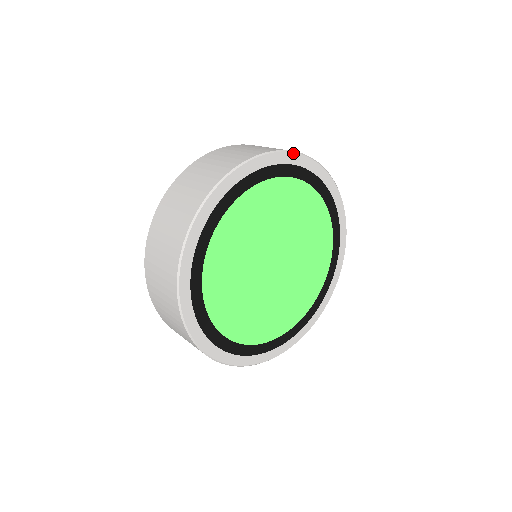
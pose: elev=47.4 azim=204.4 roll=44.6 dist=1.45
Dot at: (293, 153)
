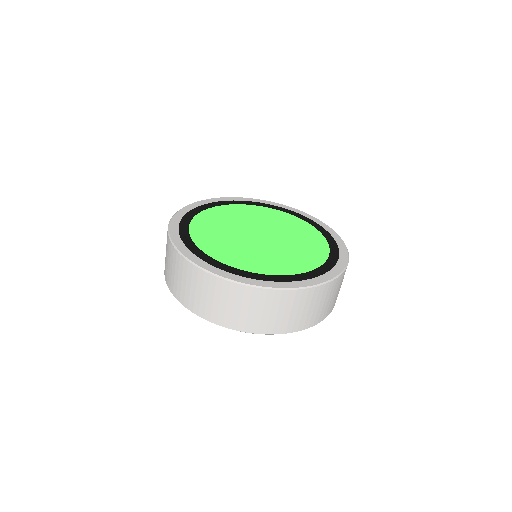
Dot at: (211, 199)
